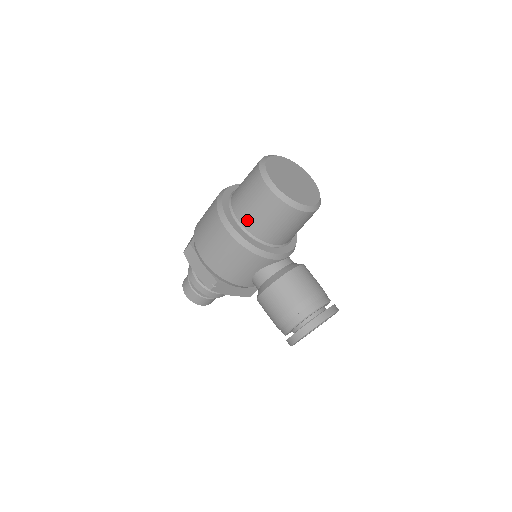
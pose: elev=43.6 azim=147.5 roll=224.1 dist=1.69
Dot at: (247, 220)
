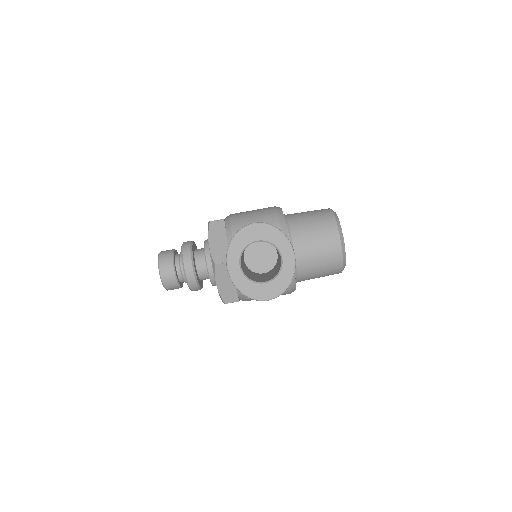
Dot at: (293, 214)
